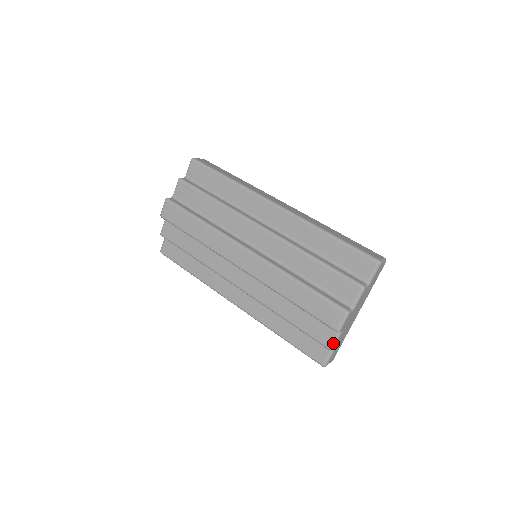
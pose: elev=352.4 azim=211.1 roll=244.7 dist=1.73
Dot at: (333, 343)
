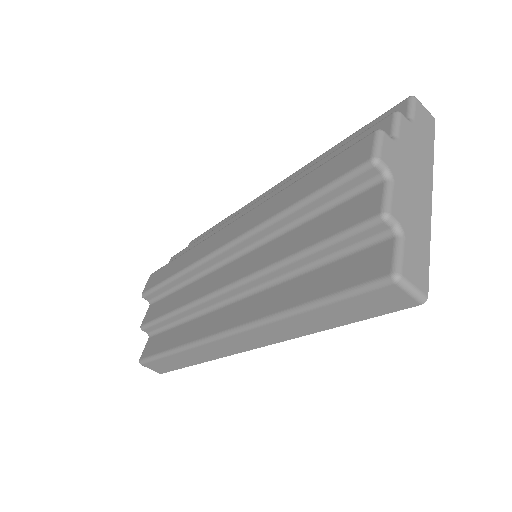
Dot at: (383, 201)
